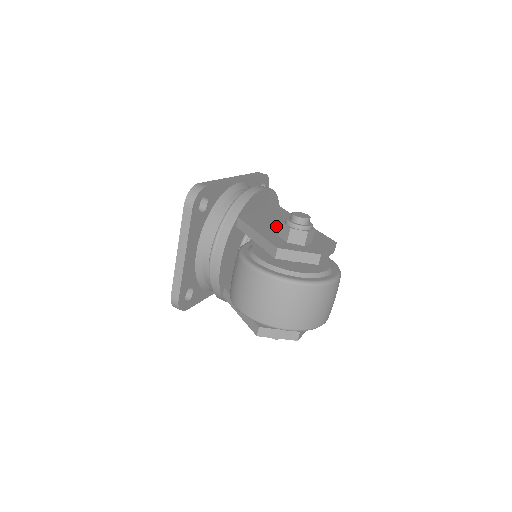
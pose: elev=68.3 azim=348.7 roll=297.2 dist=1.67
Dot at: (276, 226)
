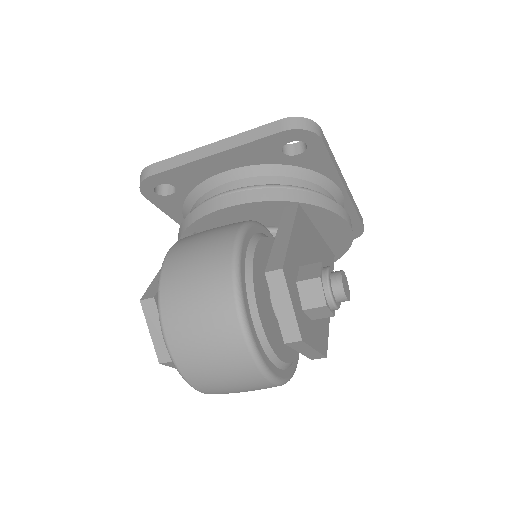
Dot at: (310, 261)
